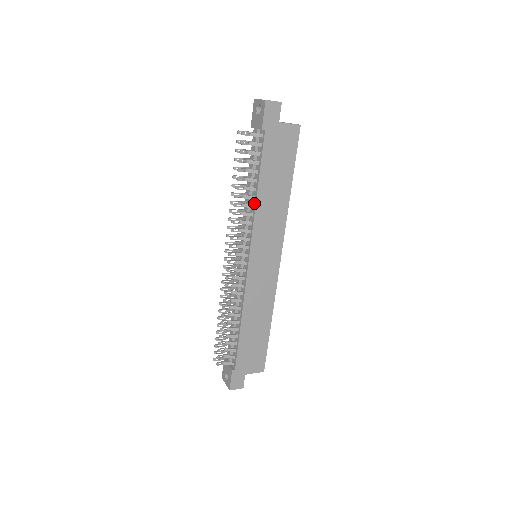
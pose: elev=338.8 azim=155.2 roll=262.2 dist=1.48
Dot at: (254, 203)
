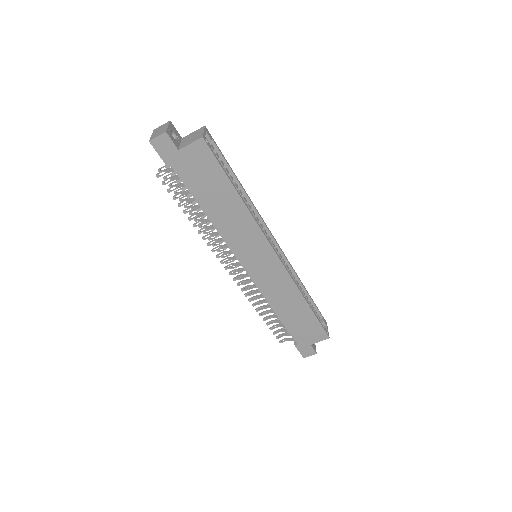
Dot at: (213, 224)
